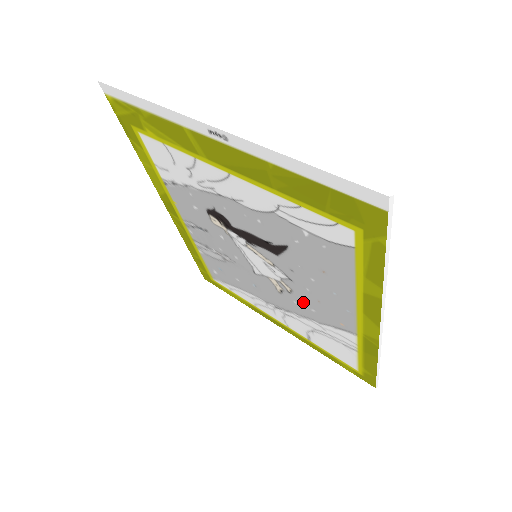
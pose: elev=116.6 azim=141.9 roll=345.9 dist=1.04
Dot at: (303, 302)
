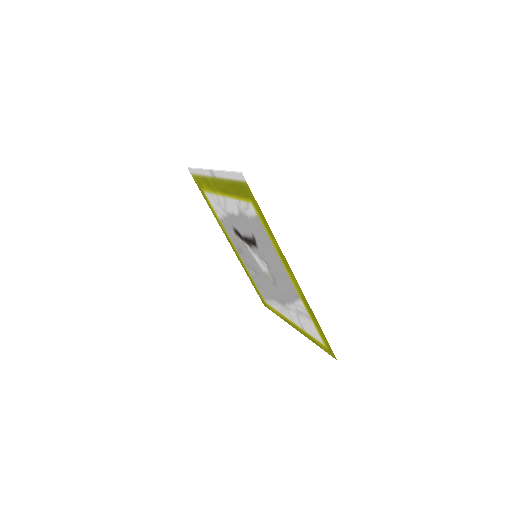
Dot at: (281, 285)
